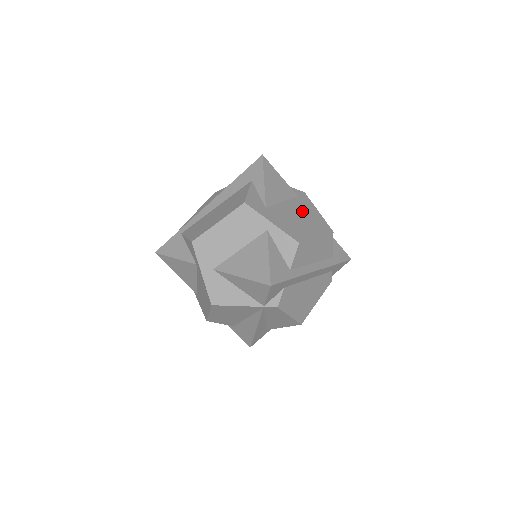
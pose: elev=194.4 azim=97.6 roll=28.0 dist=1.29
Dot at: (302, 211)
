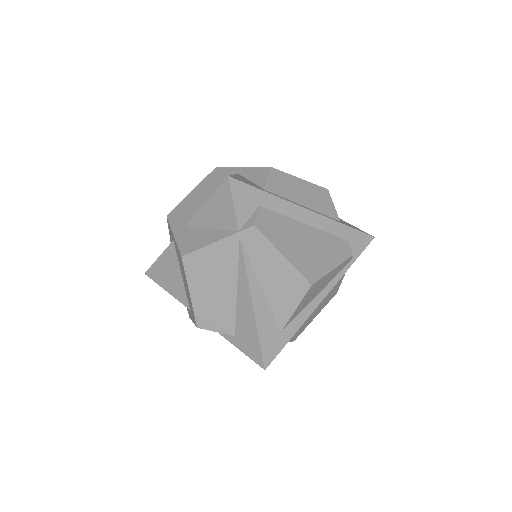
Dot at: occluded
